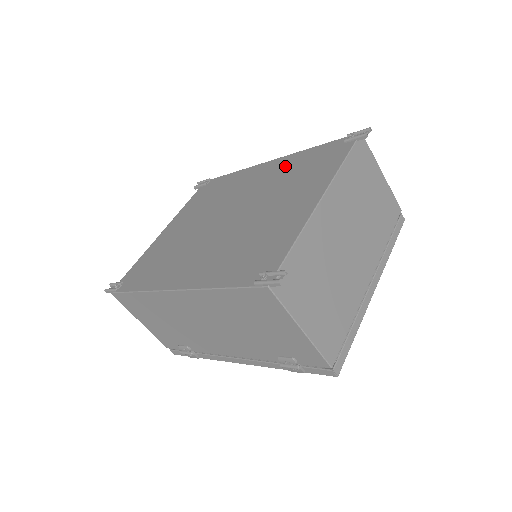
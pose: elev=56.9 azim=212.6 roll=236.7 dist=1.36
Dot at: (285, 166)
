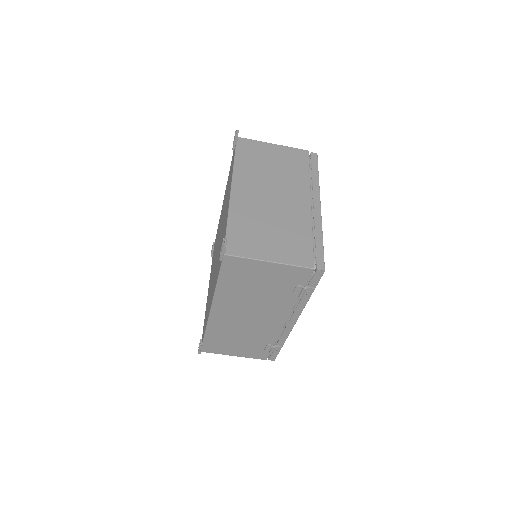
Dot at: (225, 194)
